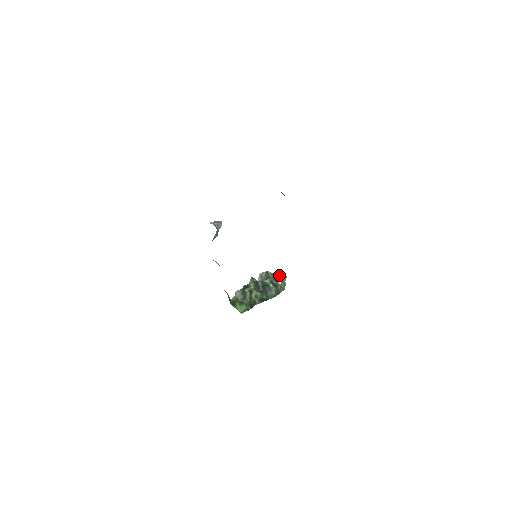
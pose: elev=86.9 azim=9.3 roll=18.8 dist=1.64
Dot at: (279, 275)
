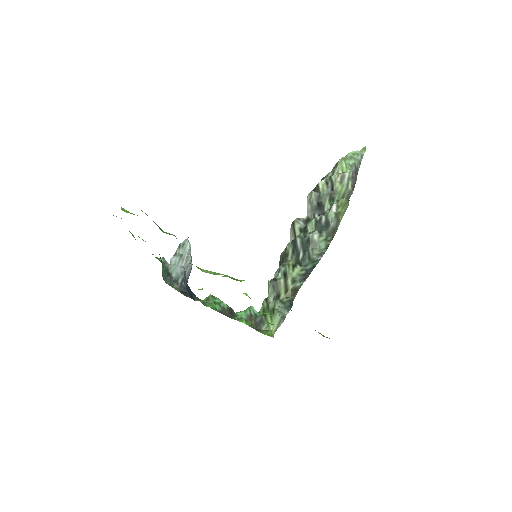
Dot at: (337, 179)
